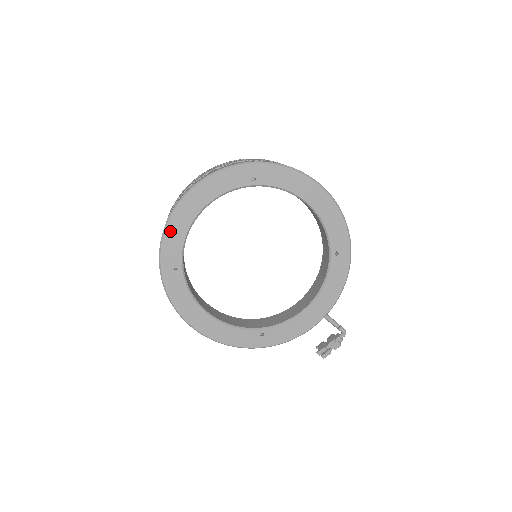
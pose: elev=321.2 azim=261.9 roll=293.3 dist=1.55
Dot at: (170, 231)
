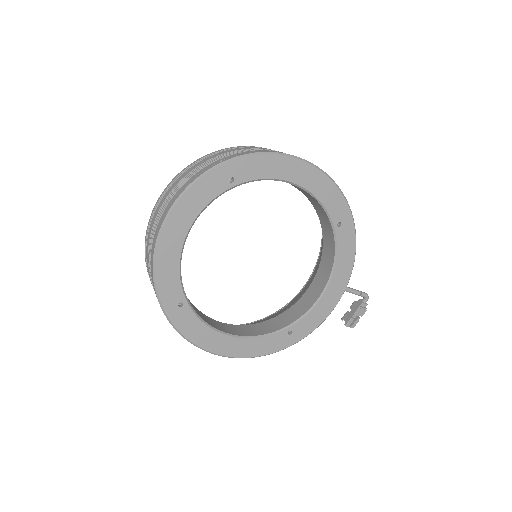
Dot at: (160, 269)
